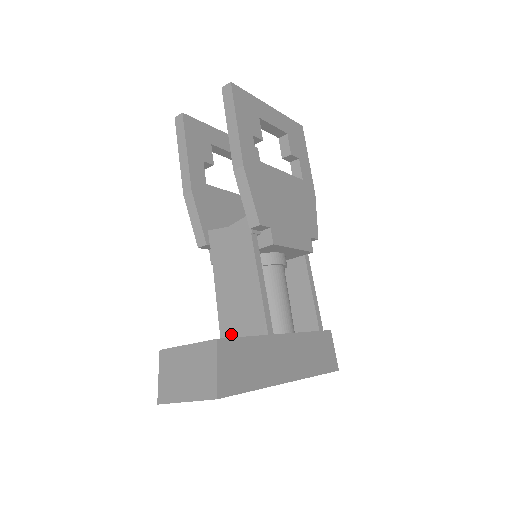
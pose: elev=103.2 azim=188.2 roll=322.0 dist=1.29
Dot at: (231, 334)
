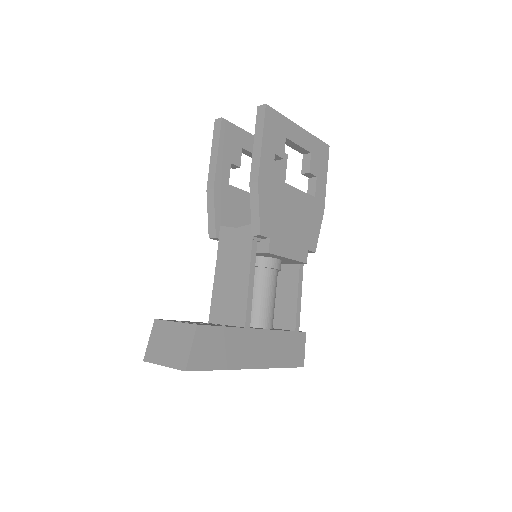
Dot at: (218, 317)
